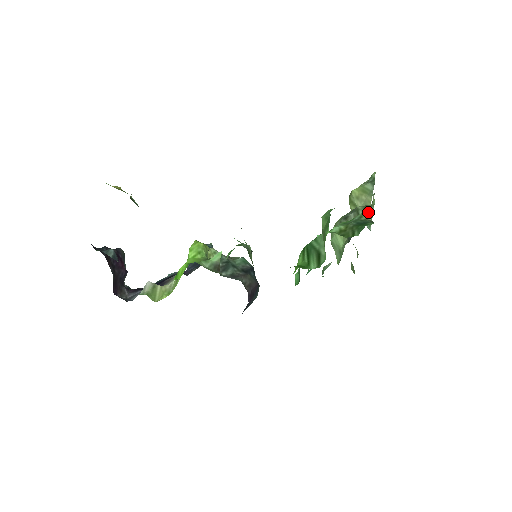
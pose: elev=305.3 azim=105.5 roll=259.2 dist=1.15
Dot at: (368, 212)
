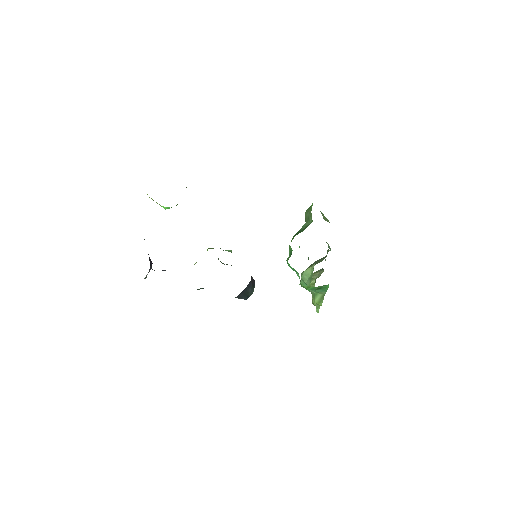
Dot at: (327, 243)
